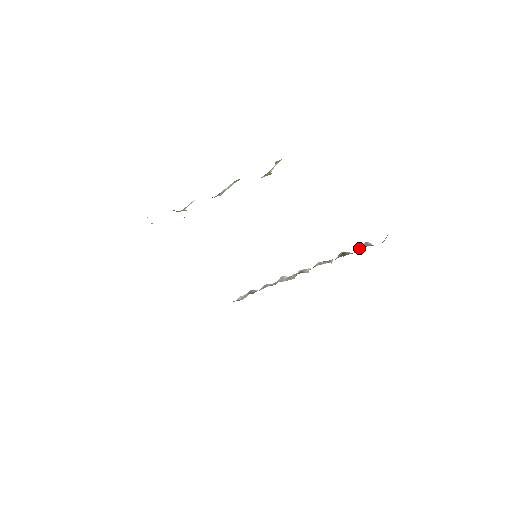
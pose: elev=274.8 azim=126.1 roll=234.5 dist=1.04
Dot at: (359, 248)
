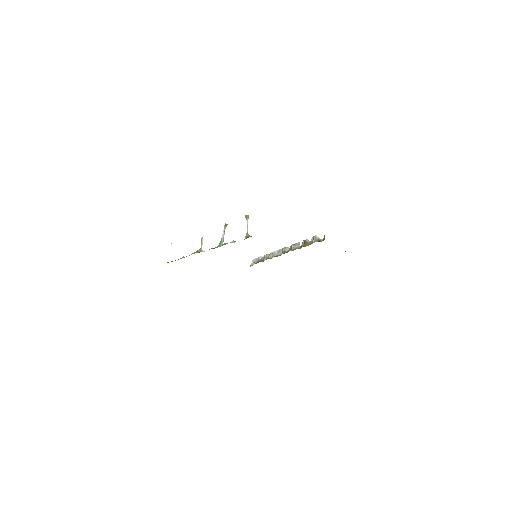
Dot at: (312, 238)
